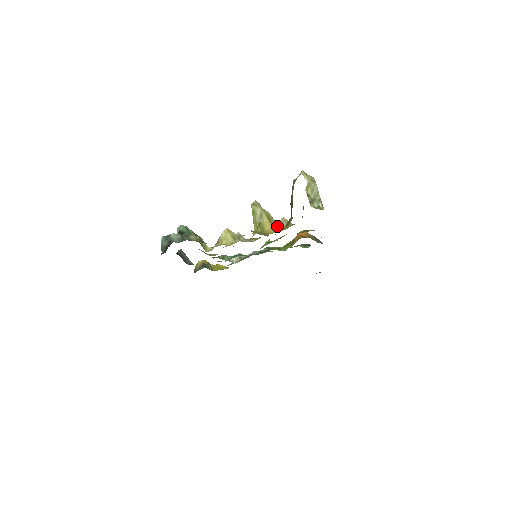
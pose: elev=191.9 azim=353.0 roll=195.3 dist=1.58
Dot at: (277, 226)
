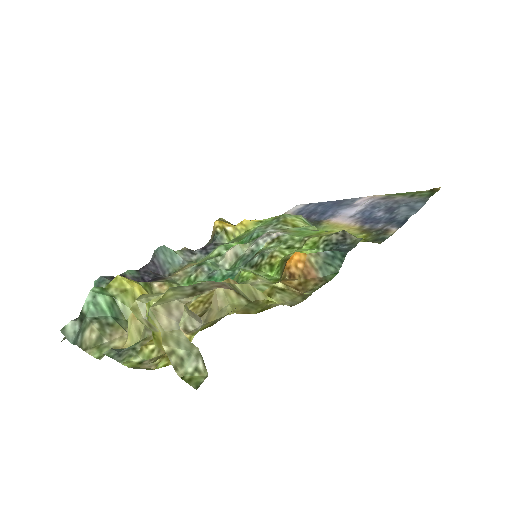
Dot at: occluded
